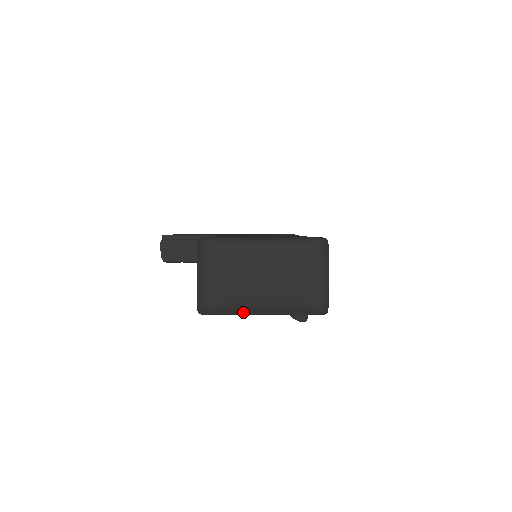
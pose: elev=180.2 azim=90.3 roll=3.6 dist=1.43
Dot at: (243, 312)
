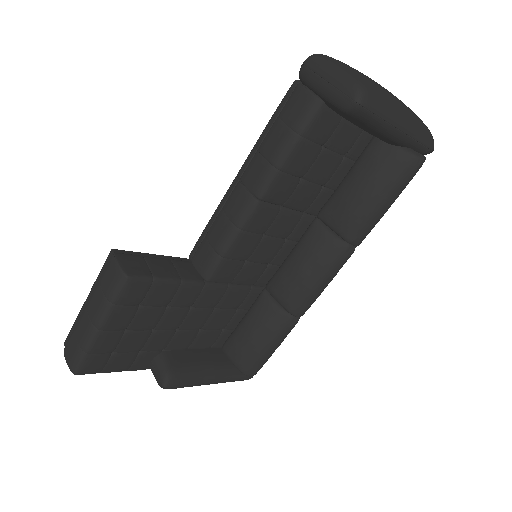
Dot at: (392, 112)
